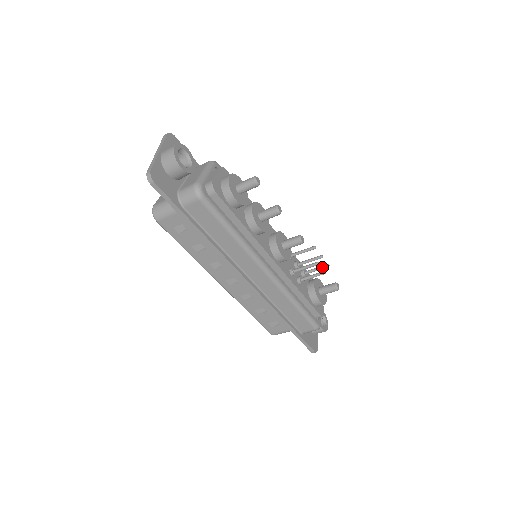
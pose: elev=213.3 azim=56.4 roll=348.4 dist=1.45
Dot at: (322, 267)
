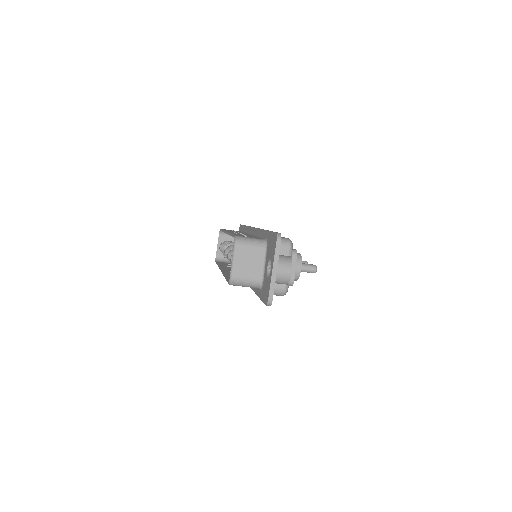
Dot at: occluded
